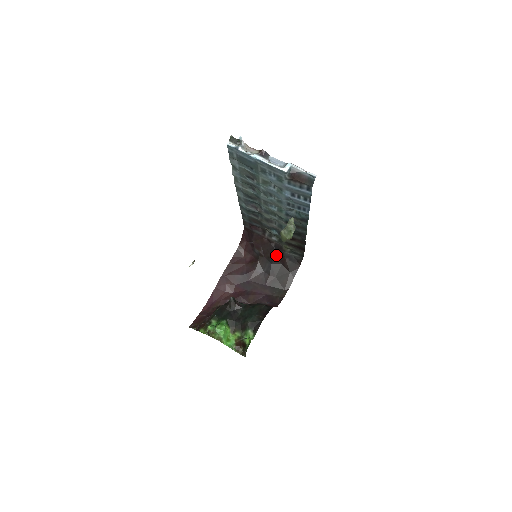
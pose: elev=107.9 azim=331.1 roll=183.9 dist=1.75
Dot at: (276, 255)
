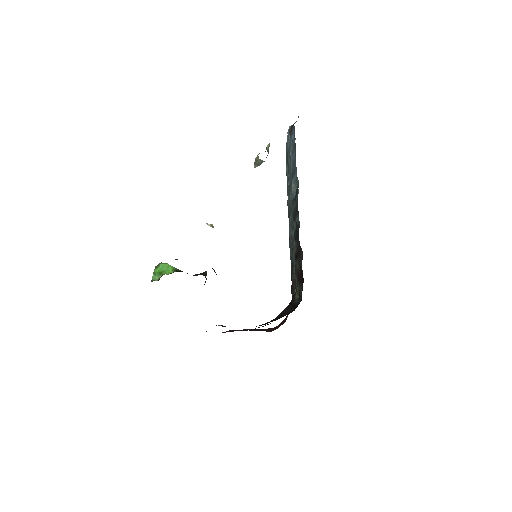
Dot at: occluded
